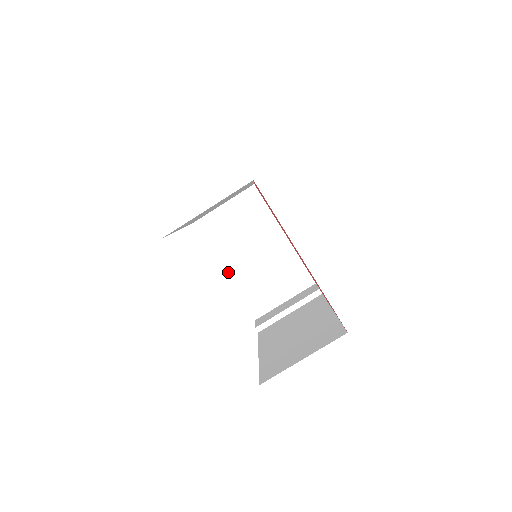
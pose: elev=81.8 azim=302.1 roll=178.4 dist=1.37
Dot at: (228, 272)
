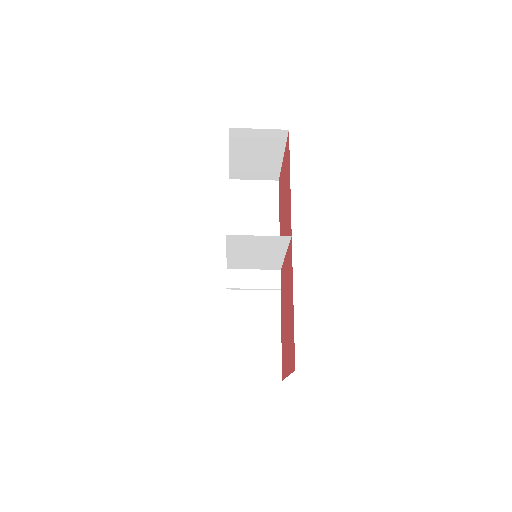
Dot at: (229, 254)
